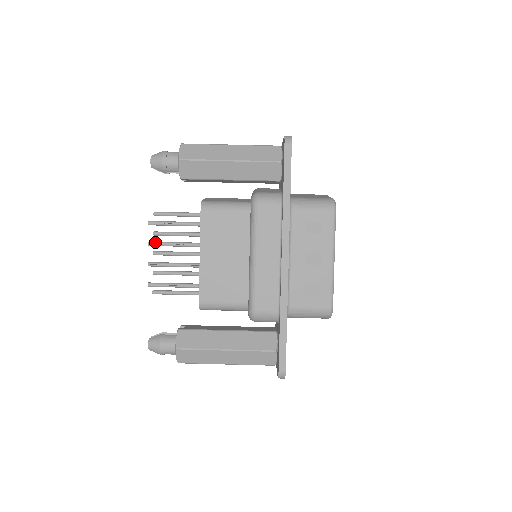
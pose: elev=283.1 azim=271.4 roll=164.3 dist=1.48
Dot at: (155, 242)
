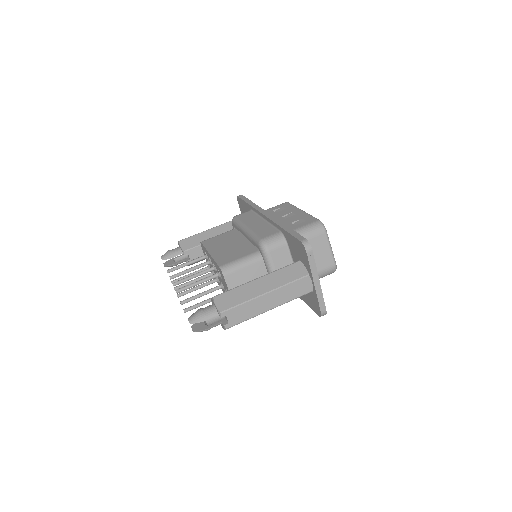
Dot at: (175, 274)
